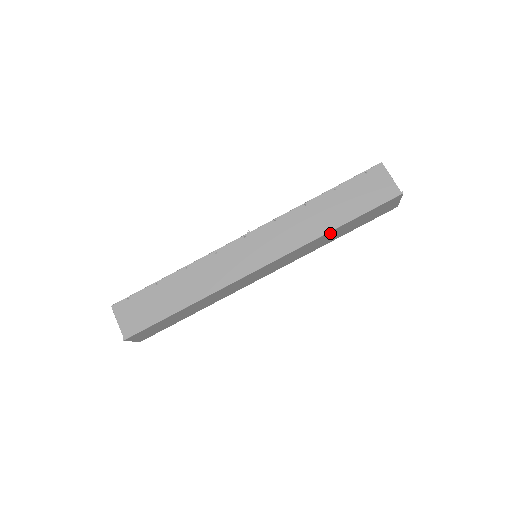
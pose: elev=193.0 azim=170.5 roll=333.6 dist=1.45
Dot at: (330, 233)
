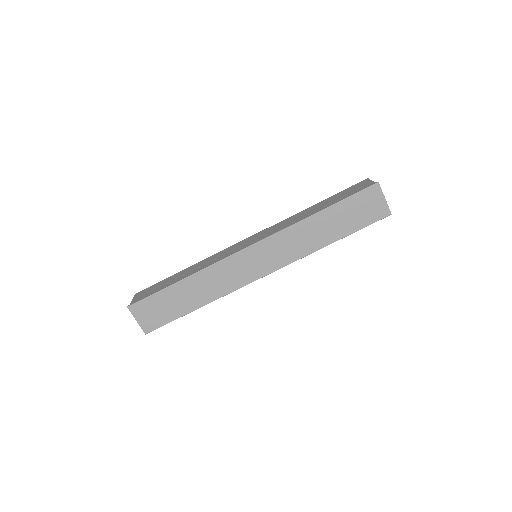
Dot at: (314, 220)
